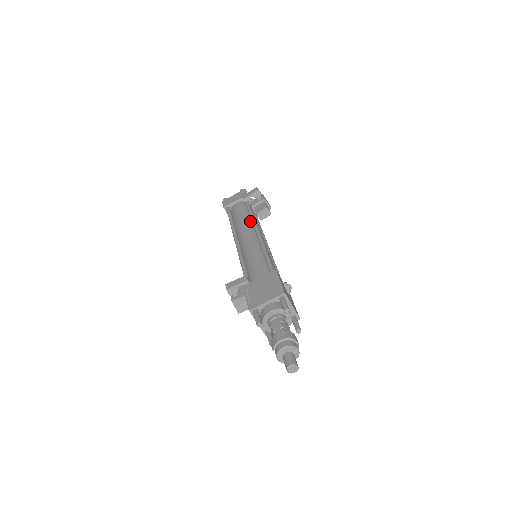
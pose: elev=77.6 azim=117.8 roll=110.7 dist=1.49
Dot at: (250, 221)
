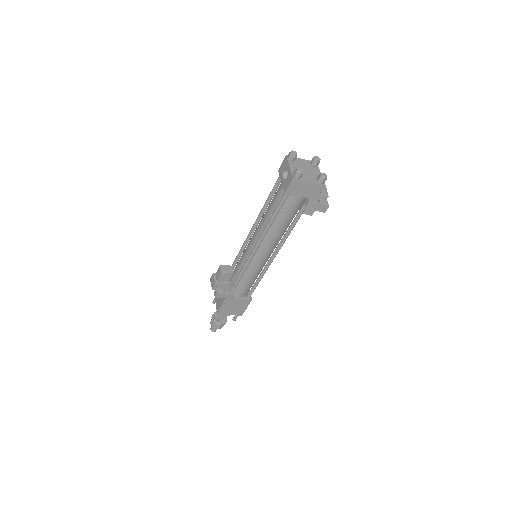
Dot at: (283, 234)
